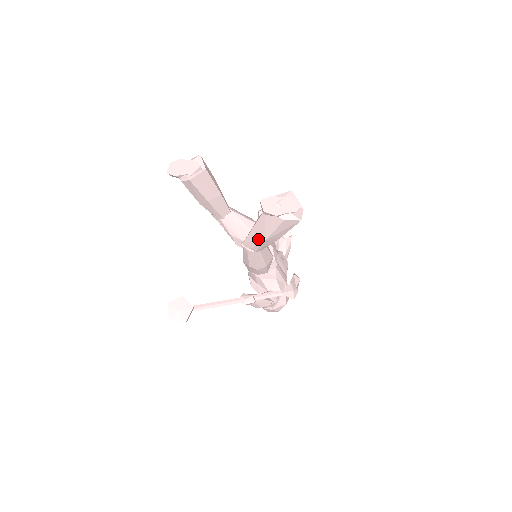
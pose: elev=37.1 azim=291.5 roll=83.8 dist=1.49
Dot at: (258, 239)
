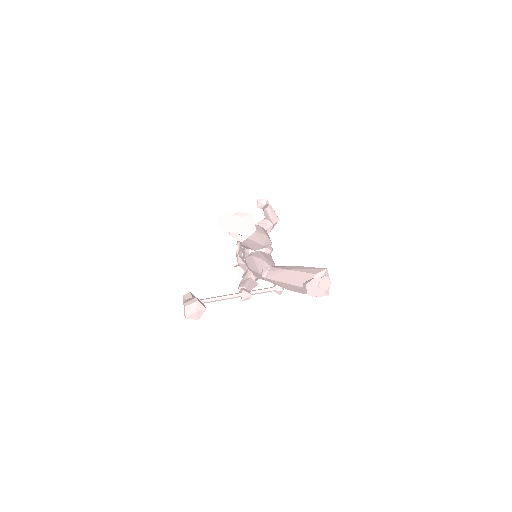
Dot at: (283, 287)
